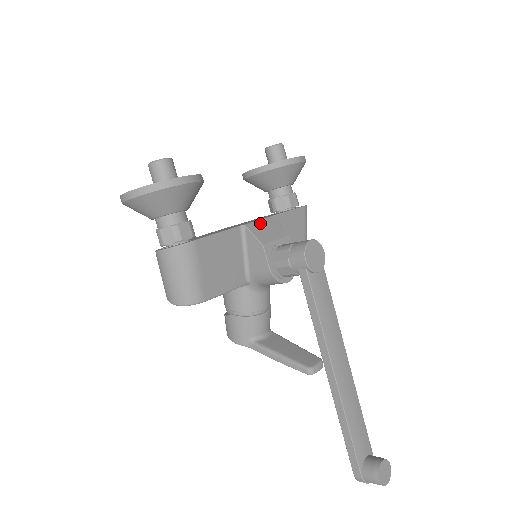
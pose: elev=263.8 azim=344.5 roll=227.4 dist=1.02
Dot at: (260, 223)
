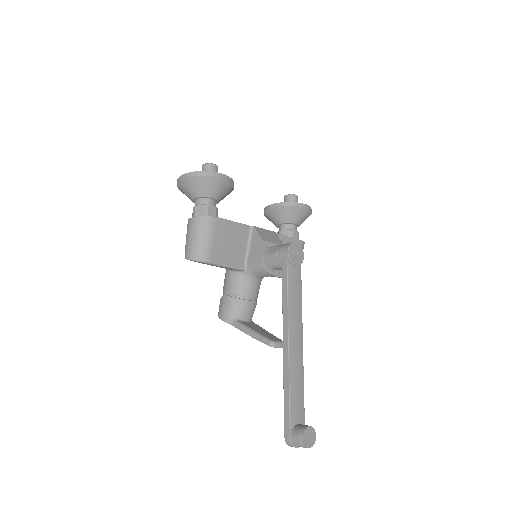
Dot at: (265, 230)
